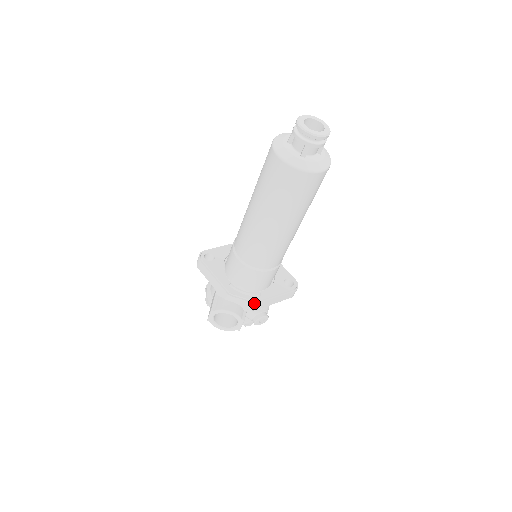
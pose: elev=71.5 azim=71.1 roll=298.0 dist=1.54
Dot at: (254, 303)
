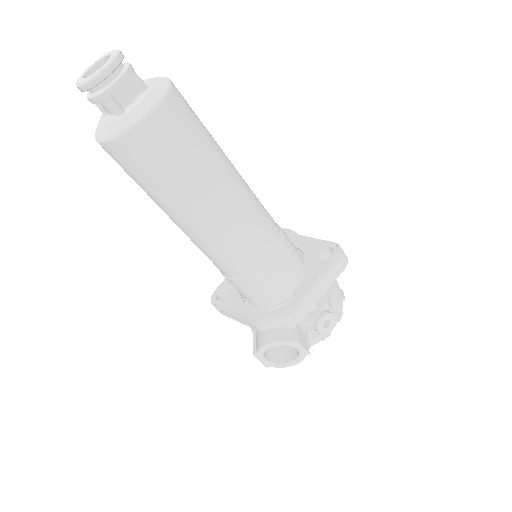
Dot at: (290, 313)
